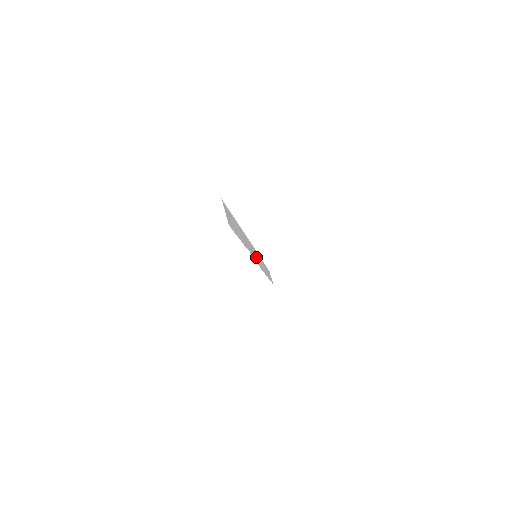
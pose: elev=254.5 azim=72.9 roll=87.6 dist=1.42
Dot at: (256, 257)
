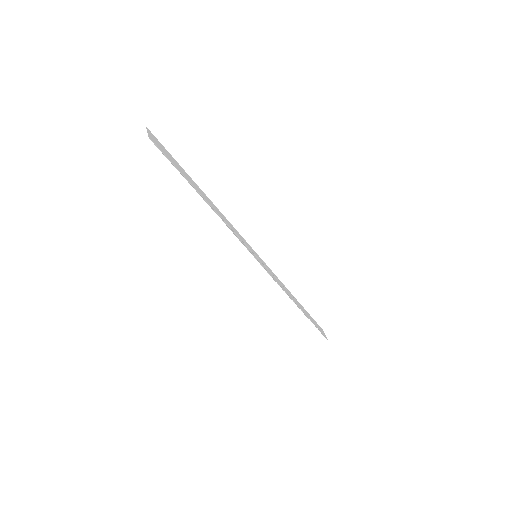
Dot at: (256, 257)
